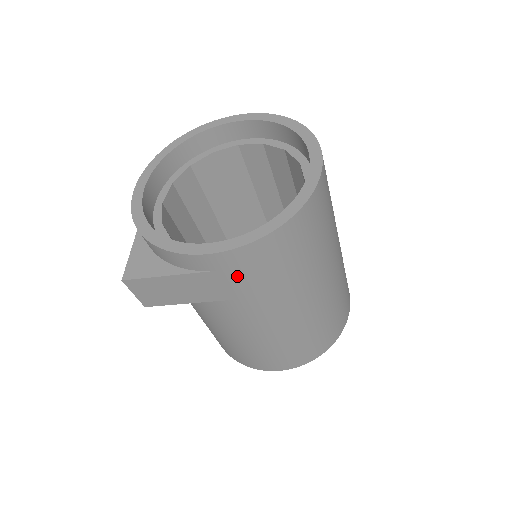
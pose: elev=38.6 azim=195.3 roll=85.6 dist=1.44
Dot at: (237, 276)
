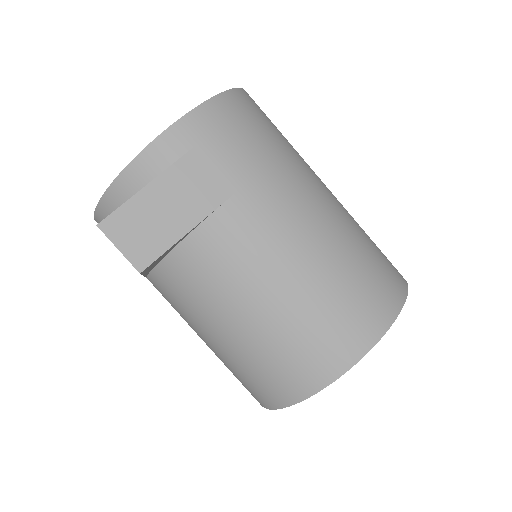
Dot at: (217, 149)
